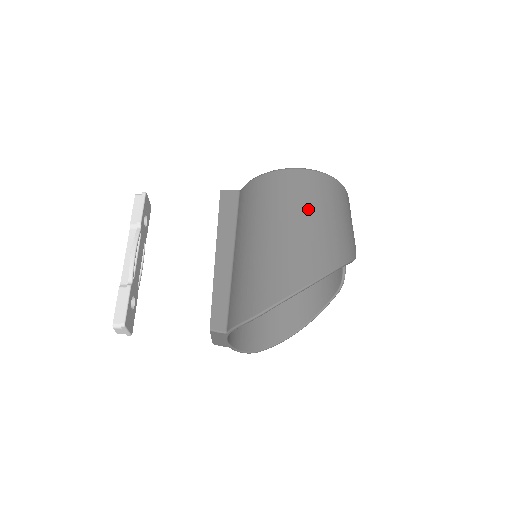
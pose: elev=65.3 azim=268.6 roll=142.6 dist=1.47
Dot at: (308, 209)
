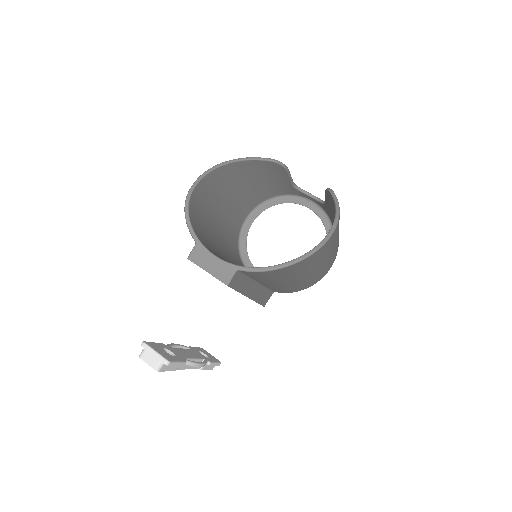
Dot at: occluded
